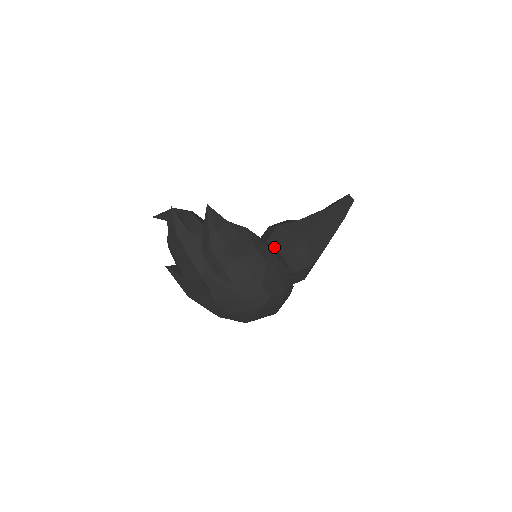
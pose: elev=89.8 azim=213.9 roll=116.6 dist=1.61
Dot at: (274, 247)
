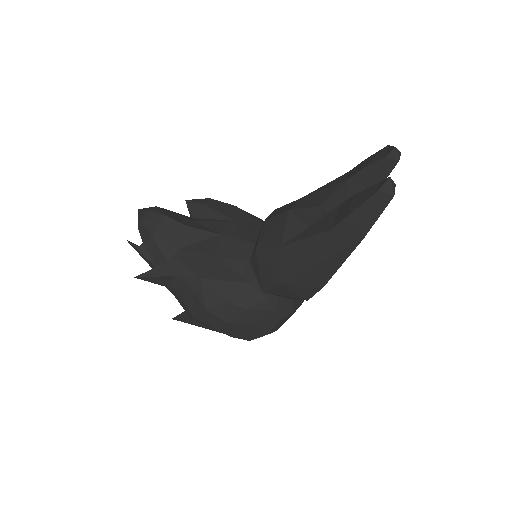
Dot at: (255, 275)
